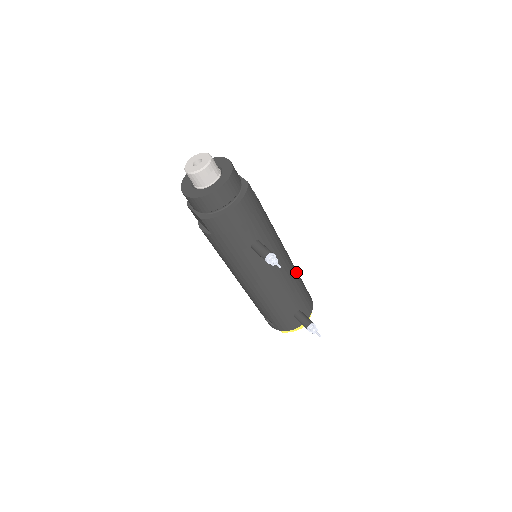
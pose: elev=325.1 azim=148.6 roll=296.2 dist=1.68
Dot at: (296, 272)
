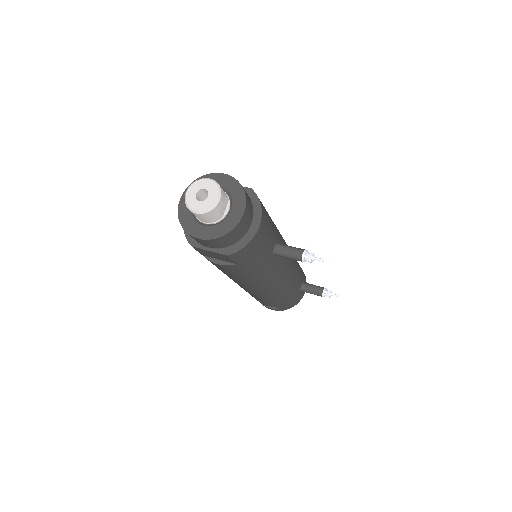
Dot at: occluded
